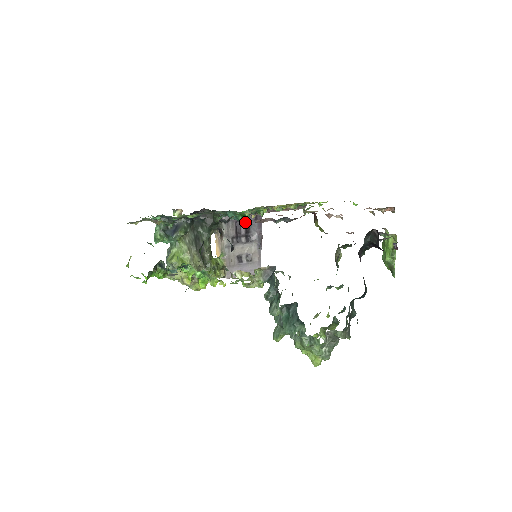
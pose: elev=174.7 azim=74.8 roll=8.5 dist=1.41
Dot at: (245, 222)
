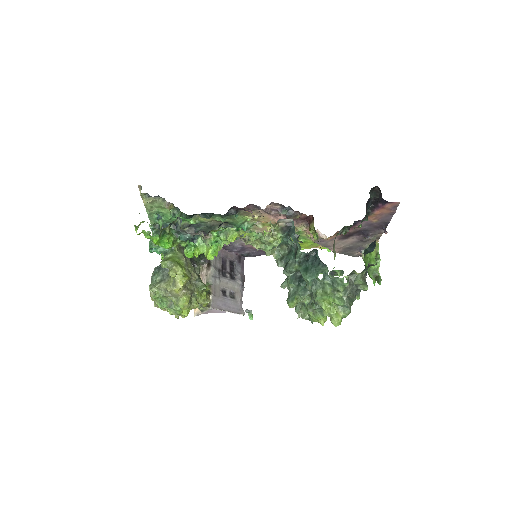
Dot at: (230, 262)
